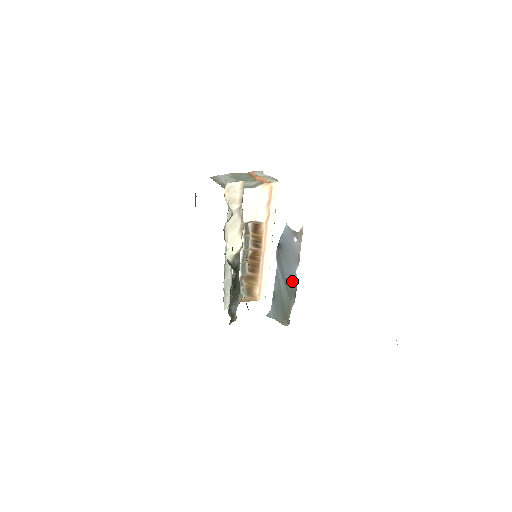
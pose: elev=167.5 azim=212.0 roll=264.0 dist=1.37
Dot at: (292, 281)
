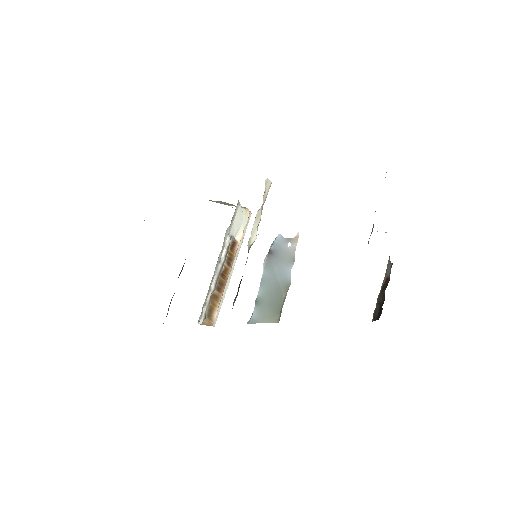
Dot at: (286, 279)
